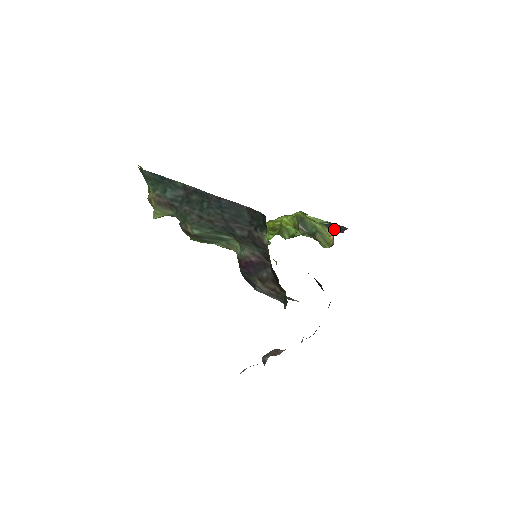
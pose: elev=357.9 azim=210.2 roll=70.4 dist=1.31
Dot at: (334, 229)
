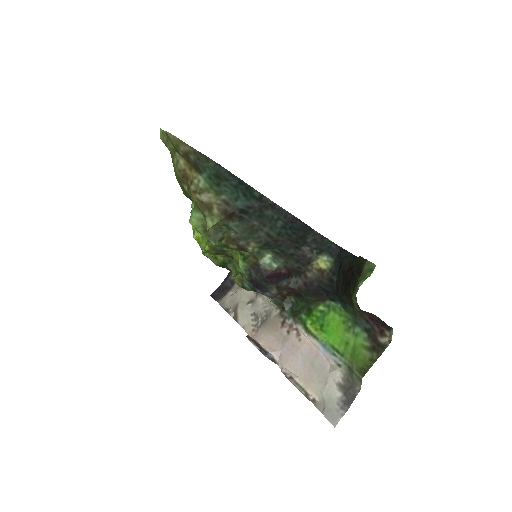
Dot at: occluded
